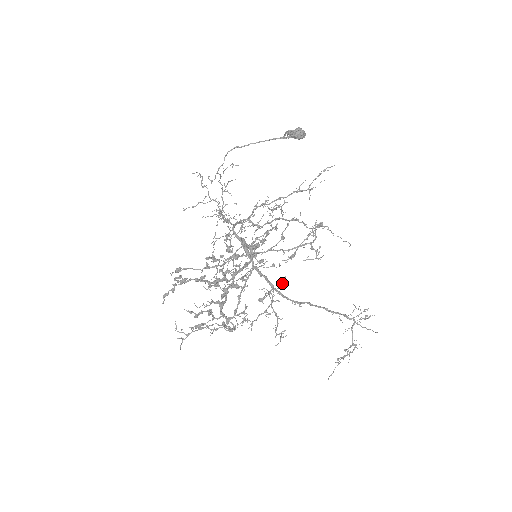
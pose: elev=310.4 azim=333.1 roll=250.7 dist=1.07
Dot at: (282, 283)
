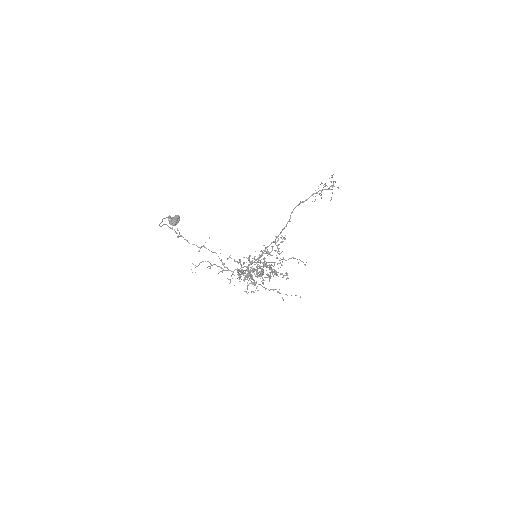
Dot at: occluded
